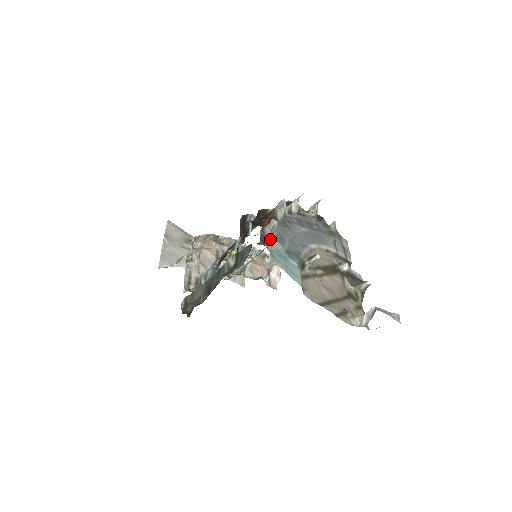
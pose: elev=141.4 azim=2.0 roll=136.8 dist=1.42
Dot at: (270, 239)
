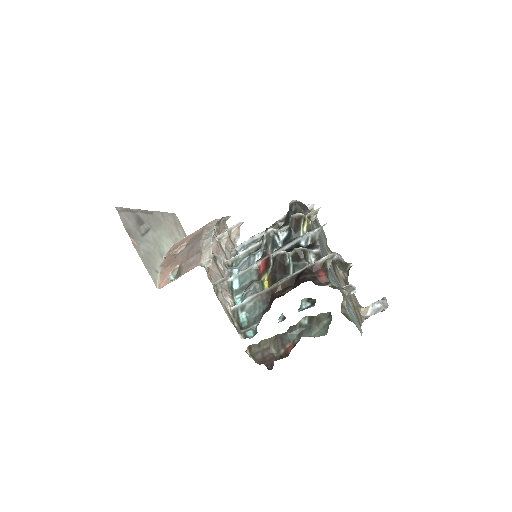
Dot at: (347, 308)
